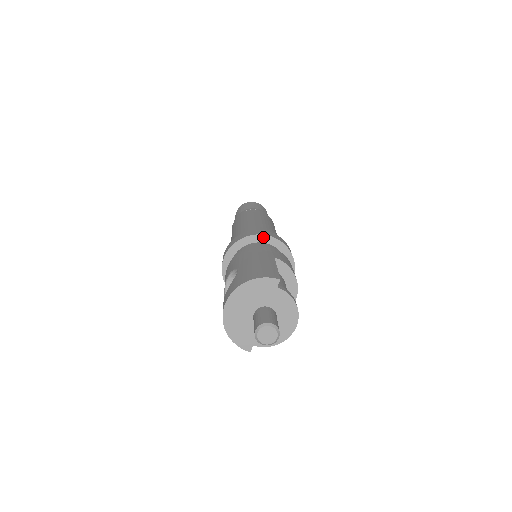
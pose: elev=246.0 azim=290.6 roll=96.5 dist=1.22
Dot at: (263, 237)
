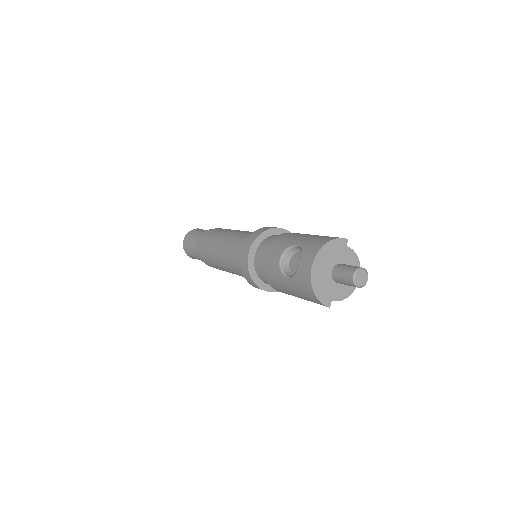
Dot at: (278, 230)
